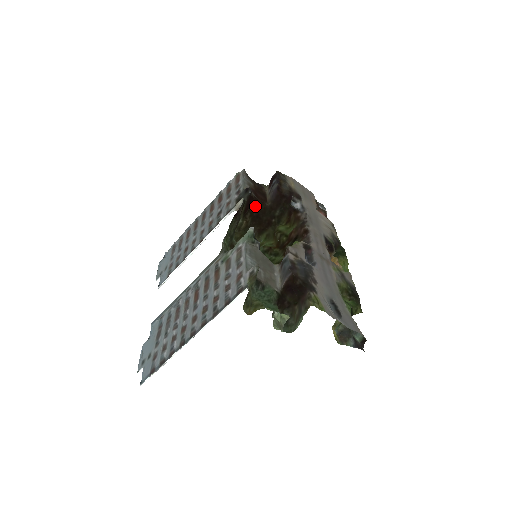
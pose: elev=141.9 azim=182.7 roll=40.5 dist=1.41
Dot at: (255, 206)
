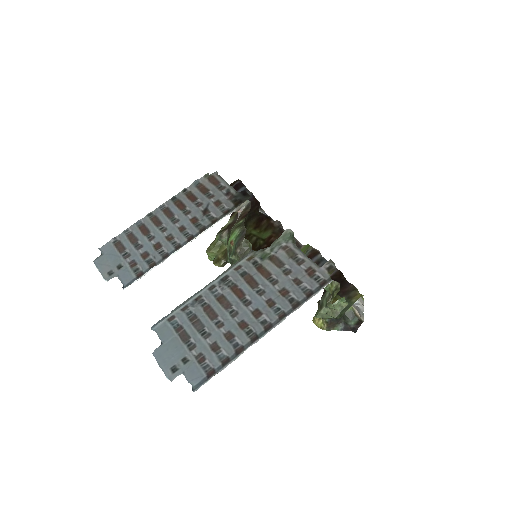
Dot at: occluded
